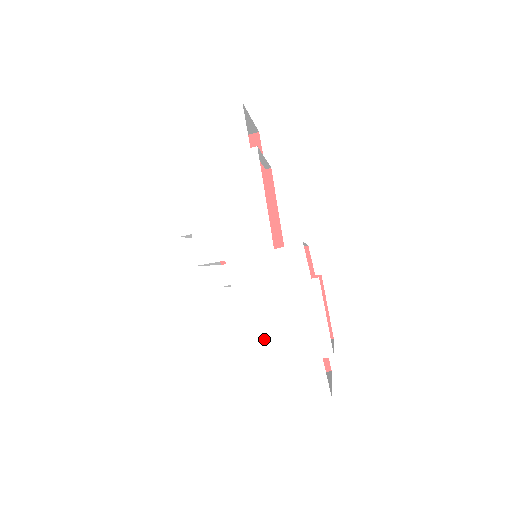
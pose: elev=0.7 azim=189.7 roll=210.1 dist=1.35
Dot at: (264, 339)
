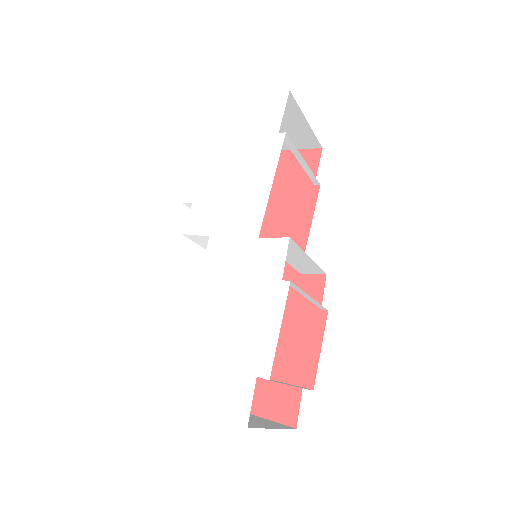
Dot at: (209, 330)
